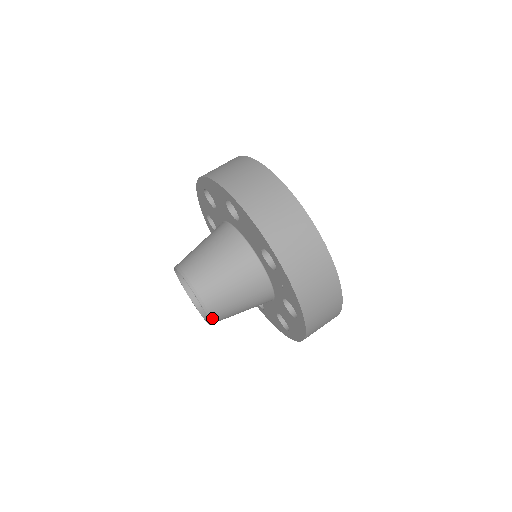
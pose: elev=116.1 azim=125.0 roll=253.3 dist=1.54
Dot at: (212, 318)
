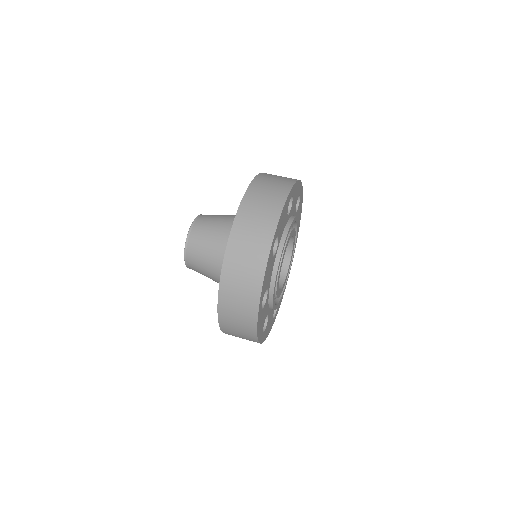
Dot at: (190, 237)
